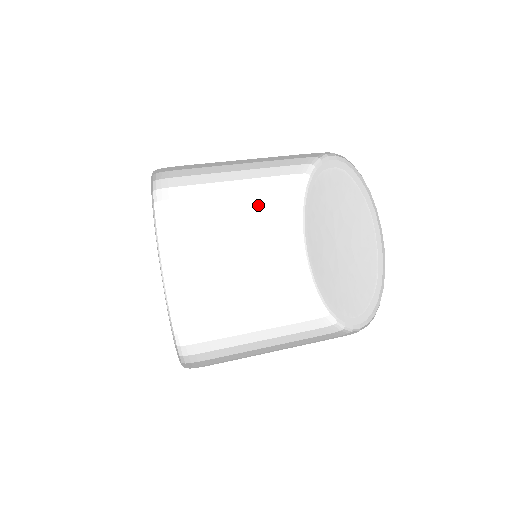
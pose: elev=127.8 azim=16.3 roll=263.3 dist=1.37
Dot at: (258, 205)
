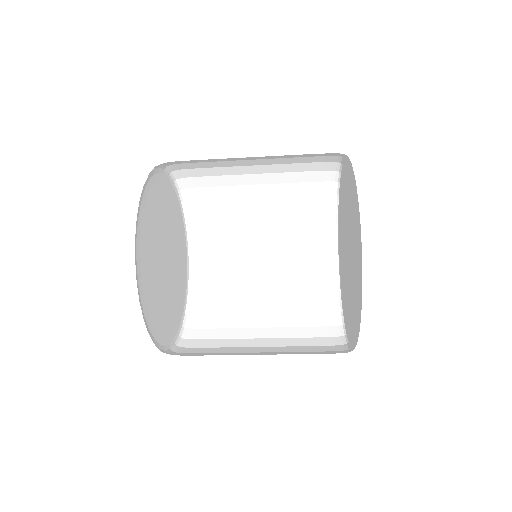
Dot at: (286, 159)
